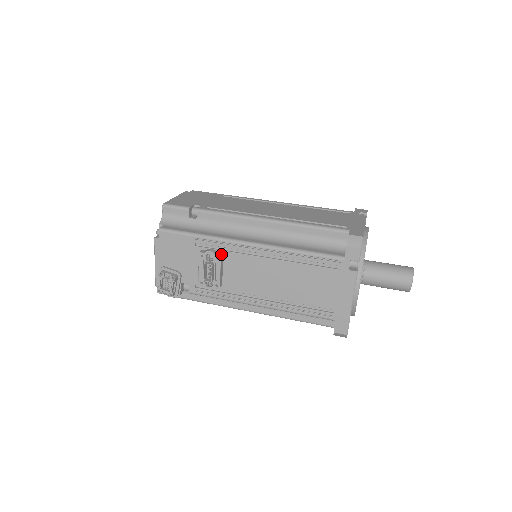
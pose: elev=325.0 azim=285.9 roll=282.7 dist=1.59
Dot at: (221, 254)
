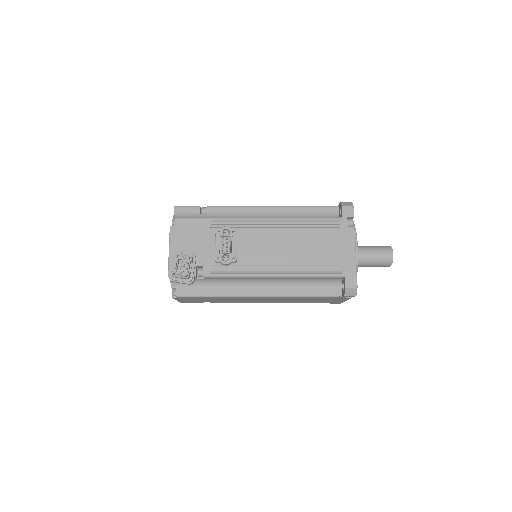
Dot at: (236, 230)
